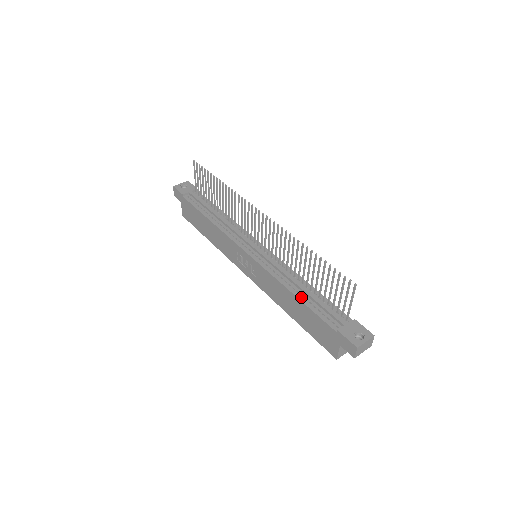
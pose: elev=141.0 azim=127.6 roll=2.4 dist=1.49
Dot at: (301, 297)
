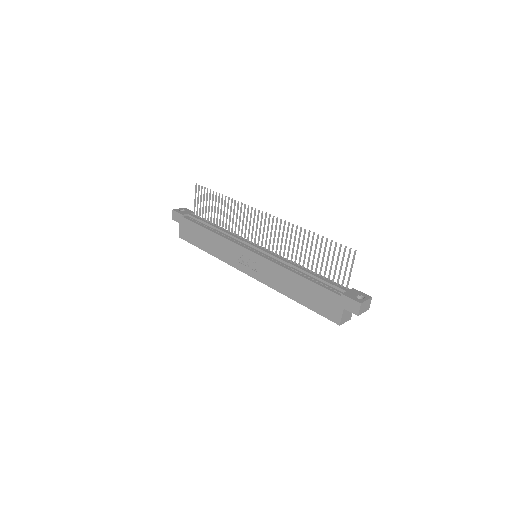
Dot at: (304, 276)
